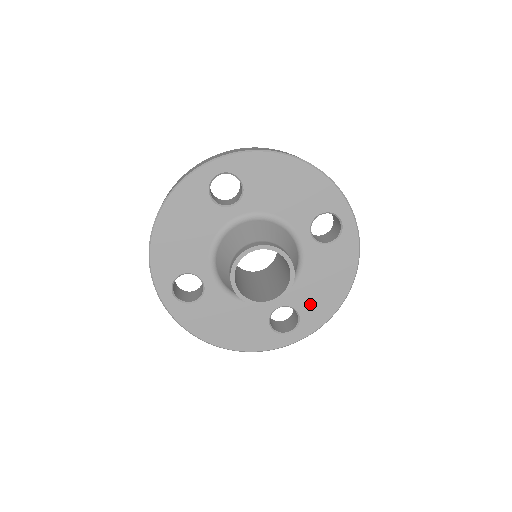
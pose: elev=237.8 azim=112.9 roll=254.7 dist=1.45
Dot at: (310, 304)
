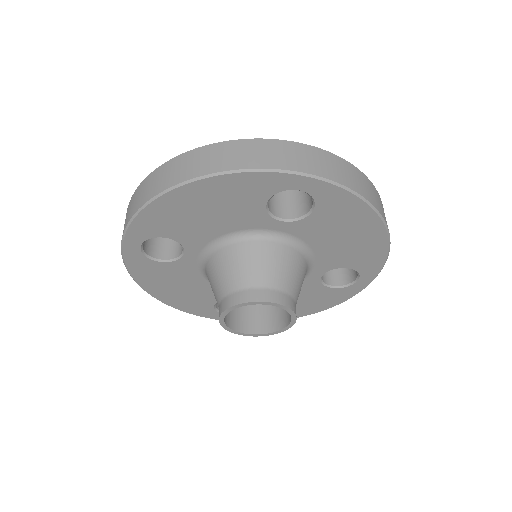
Dot at: (351, 257)
